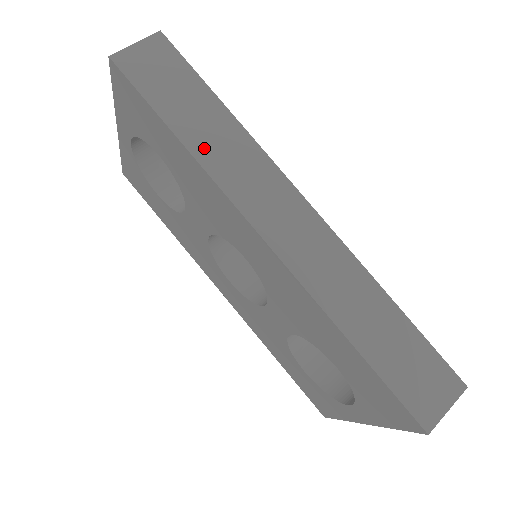
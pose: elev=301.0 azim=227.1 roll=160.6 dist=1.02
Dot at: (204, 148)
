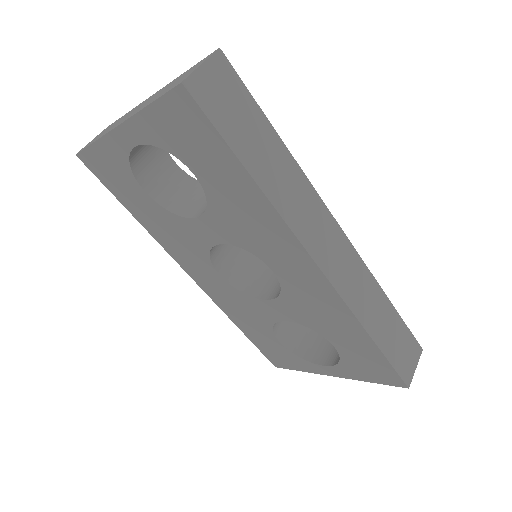
Dot at: (273, 187)
